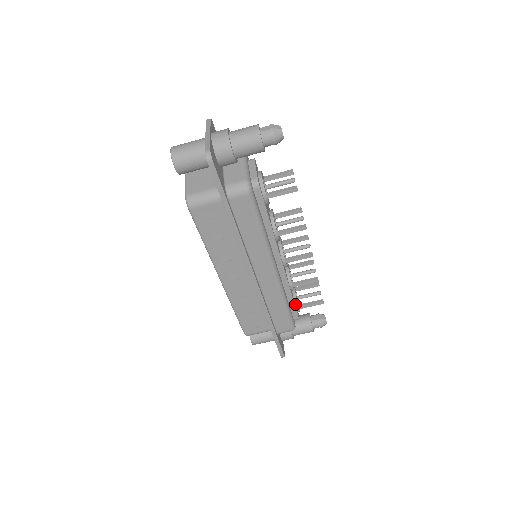
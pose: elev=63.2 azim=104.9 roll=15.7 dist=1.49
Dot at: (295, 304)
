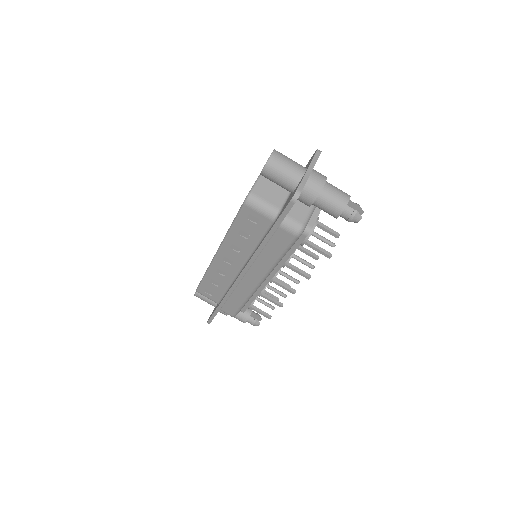
Dot at: occluded
